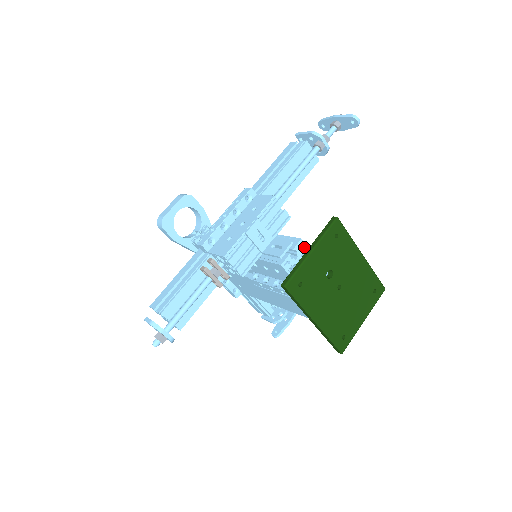
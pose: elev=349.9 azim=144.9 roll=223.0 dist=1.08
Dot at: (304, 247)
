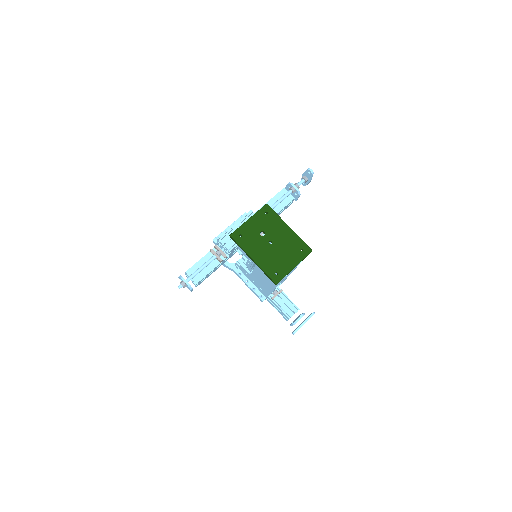
Dot at: occluded
